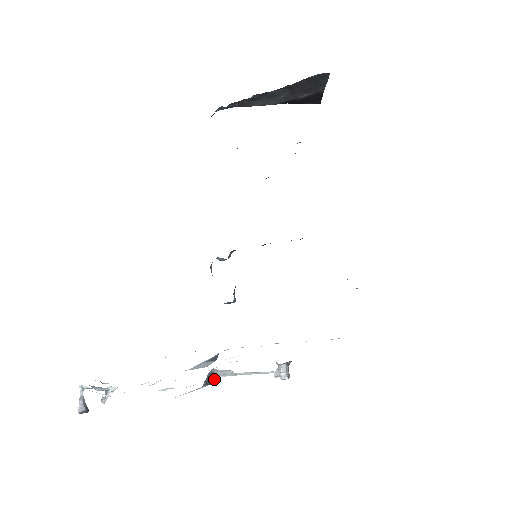
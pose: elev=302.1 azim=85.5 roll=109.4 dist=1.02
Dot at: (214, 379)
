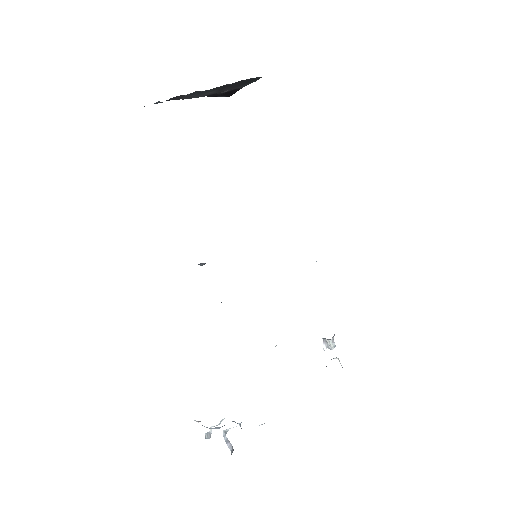
Dot at: occluded
